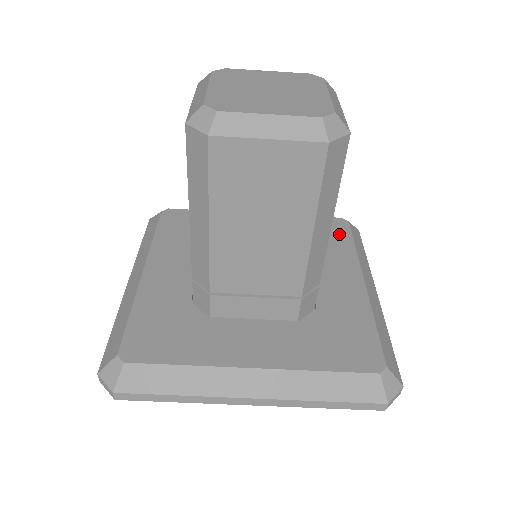
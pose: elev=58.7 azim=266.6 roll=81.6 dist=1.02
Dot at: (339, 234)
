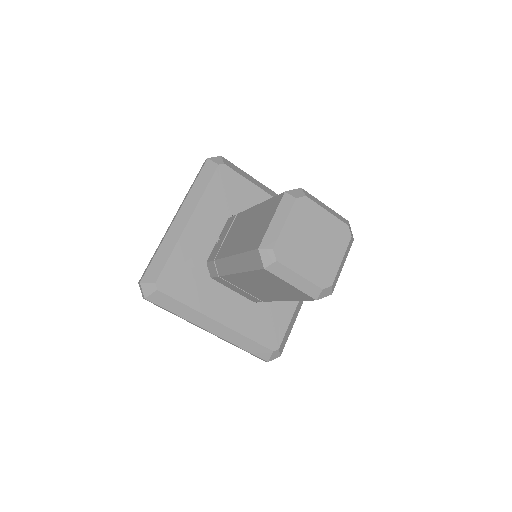
Dot at: occluded
